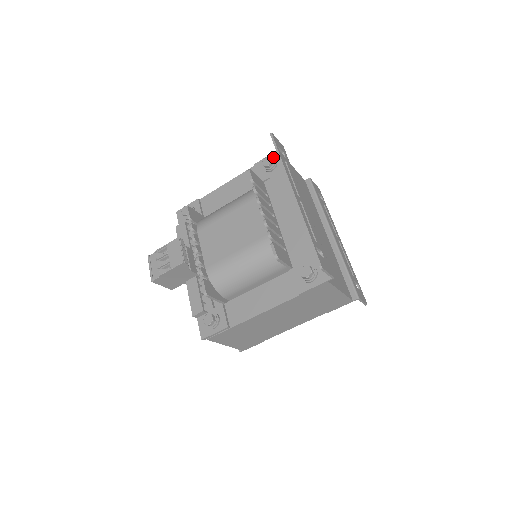
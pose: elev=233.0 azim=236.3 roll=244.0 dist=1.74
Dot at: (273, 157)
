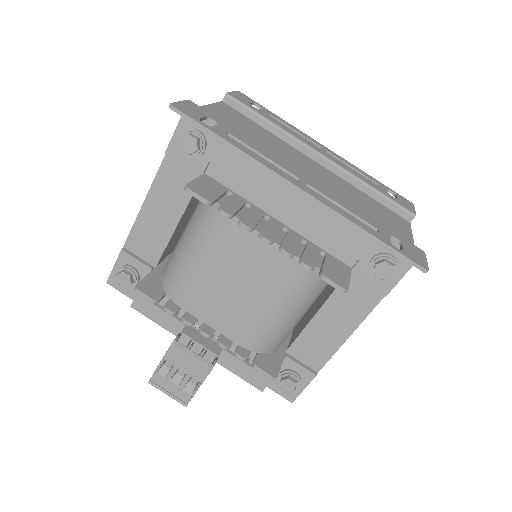
Dot at: (187, 127)
